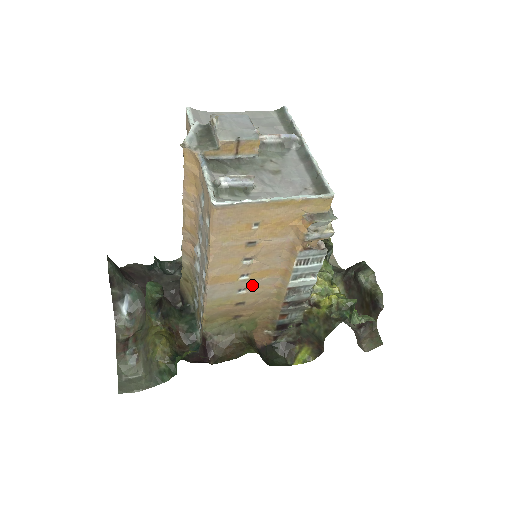
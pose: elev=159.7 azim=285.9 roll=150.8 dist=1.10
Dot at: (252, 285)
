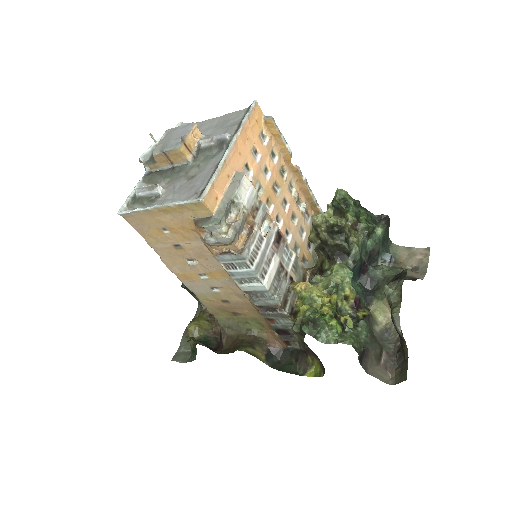
Dot at: (218, 285)
